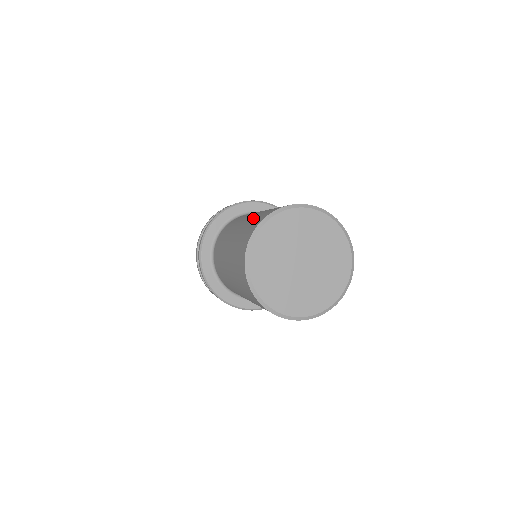
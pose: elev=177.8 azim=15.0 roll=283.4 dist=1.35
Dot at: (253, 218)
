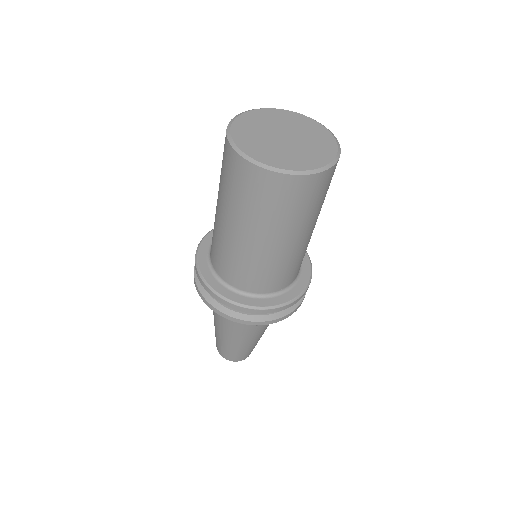
Dot at: occluded
